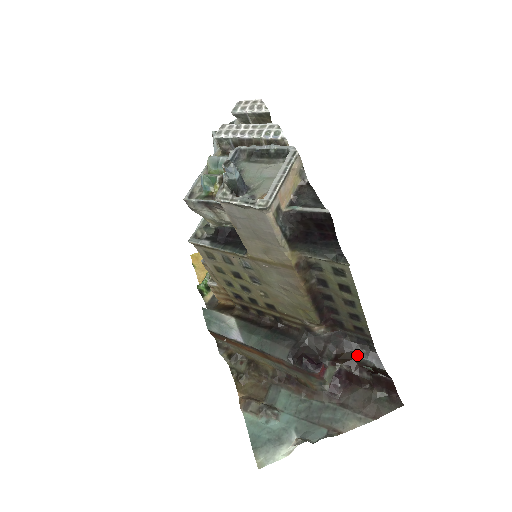
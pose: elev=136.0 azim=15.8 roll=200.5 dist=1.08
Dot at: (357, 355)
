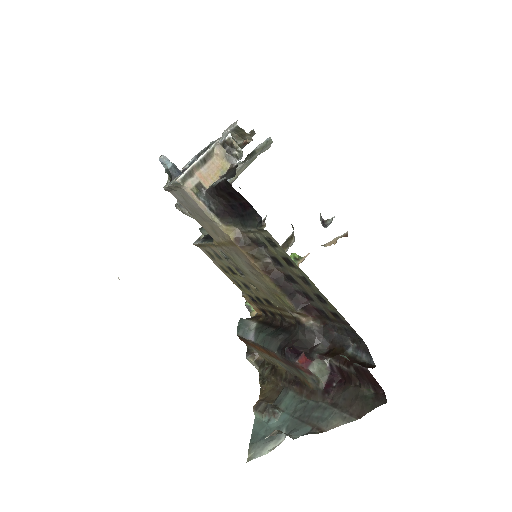
Dot at: (347, 349)
